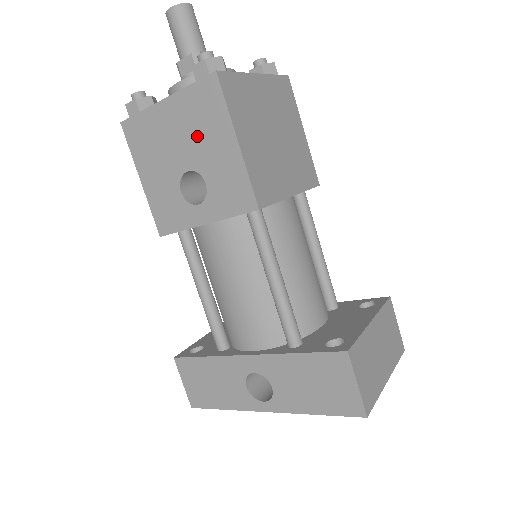
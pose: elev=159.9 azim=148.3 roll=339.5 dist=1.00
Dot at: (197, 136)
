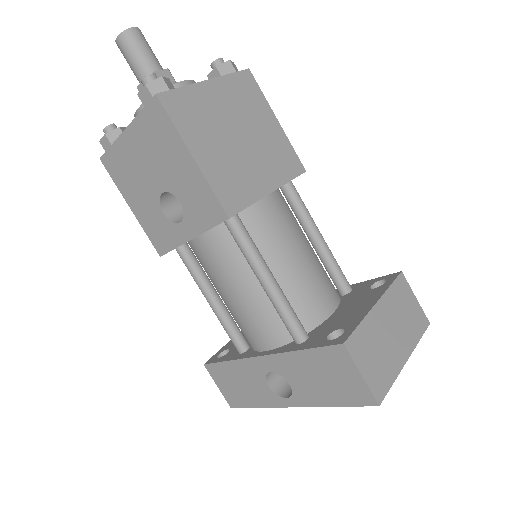
Dot at: (160, 159)
